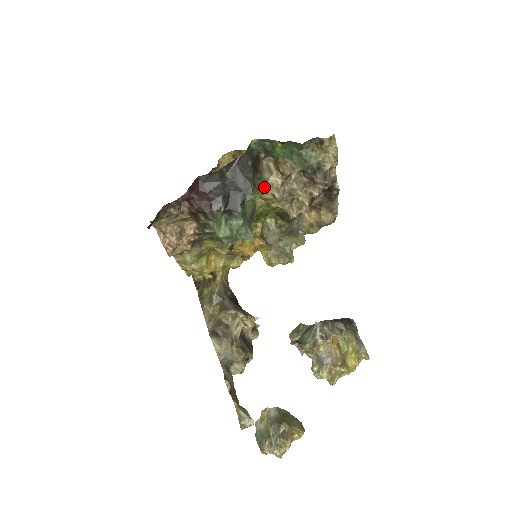
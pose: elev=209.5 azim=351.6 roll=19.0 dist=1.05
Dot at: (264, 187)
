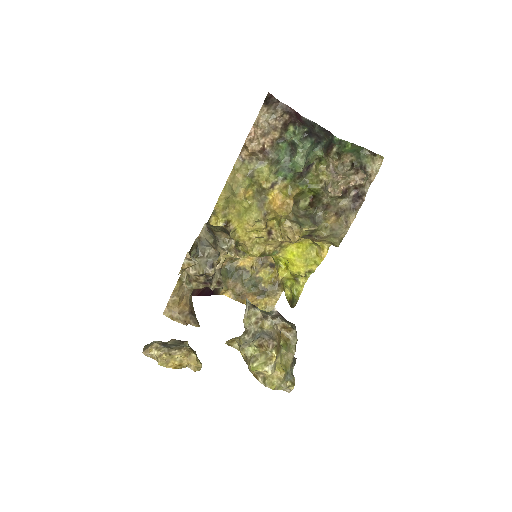
Dot at: (327, 157)
